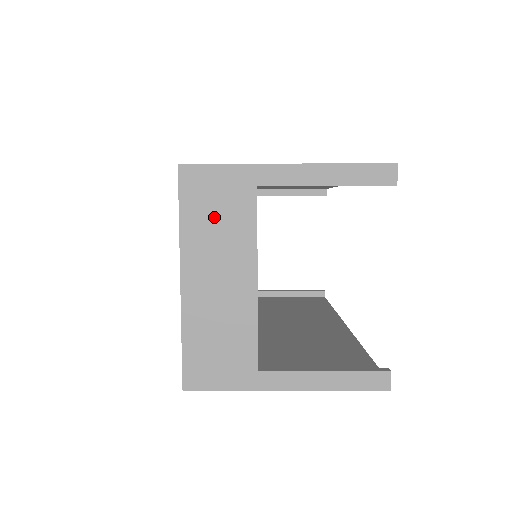
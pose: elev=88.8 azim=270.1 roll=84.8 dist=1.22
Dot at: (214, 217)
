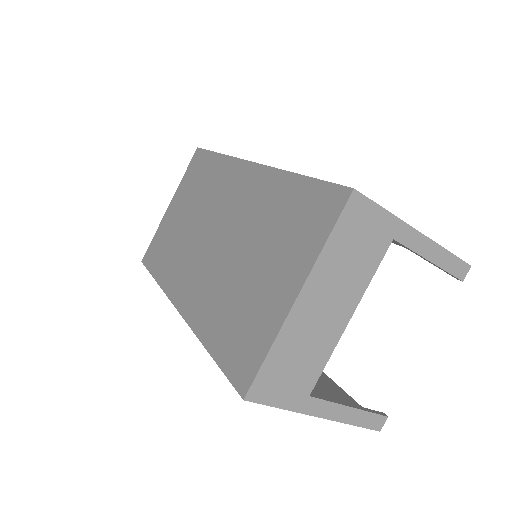
Dot at: (352, 250)
